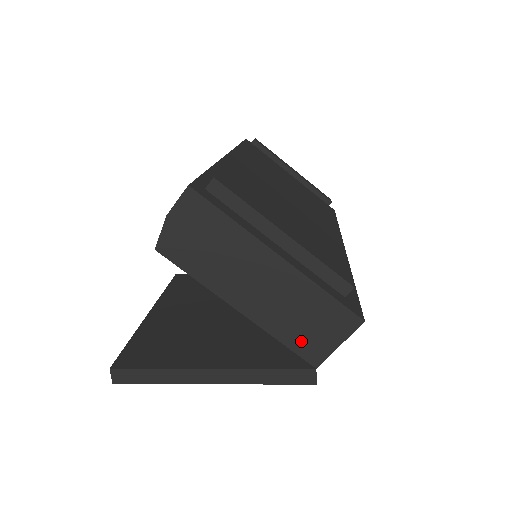
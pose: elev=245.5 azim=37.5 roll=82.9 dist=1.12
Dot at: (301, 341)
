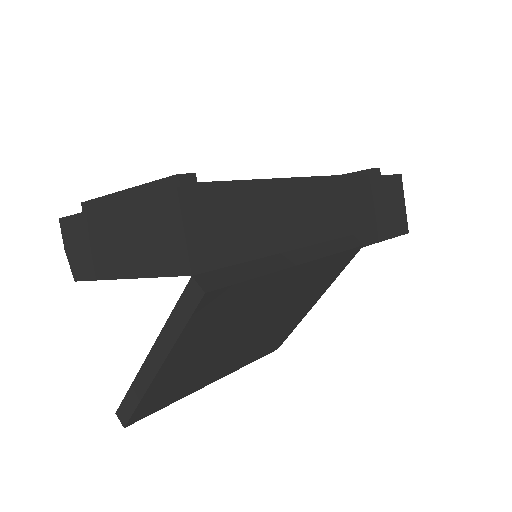
Dot at: (164, 260)
